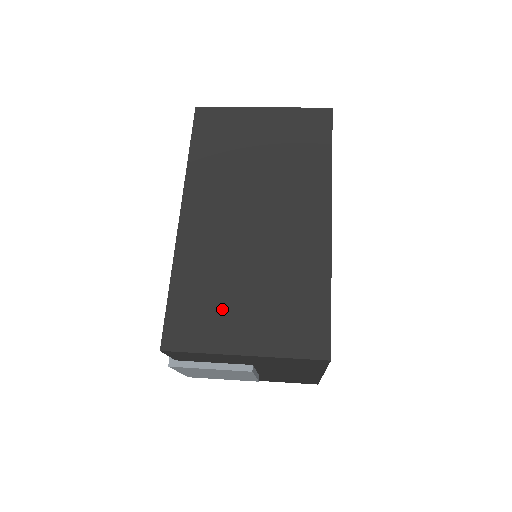
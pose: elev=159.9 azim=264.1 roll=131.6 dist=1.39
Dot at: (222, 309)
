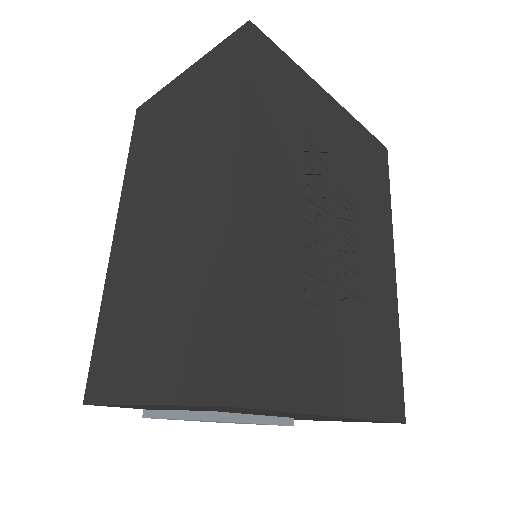
Dot at: (129, 343)
